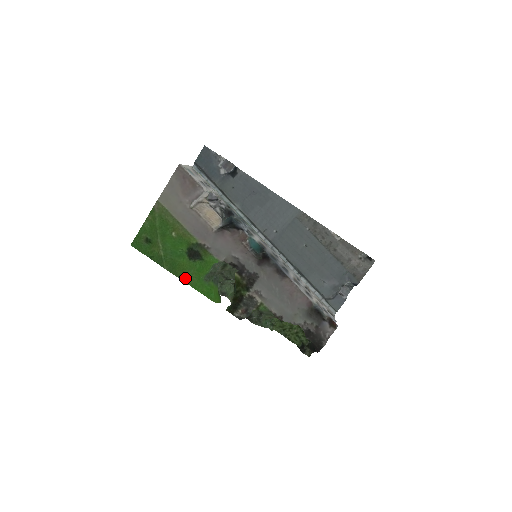
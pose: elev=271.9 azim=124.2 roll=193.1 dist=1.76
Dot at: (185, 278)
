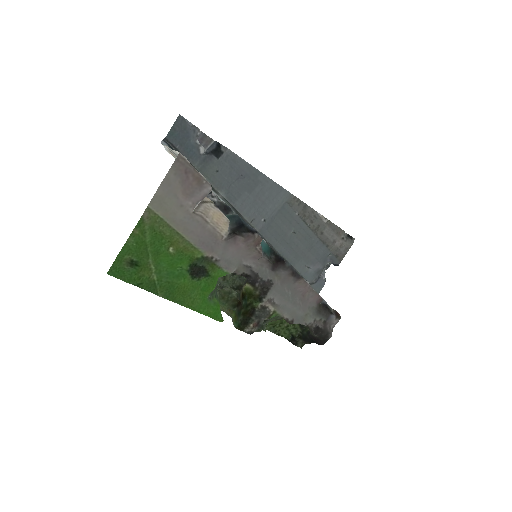
Dot at: (186, 302)
